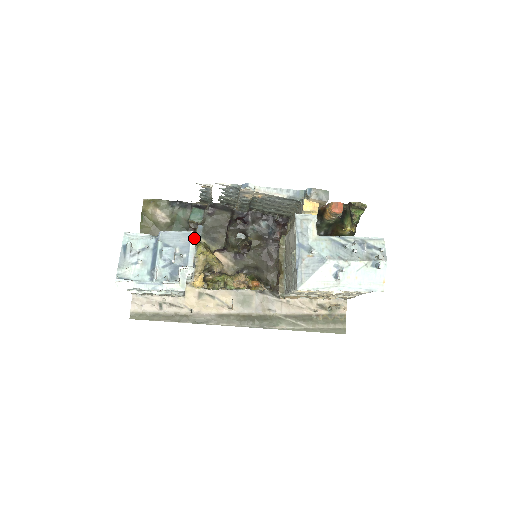
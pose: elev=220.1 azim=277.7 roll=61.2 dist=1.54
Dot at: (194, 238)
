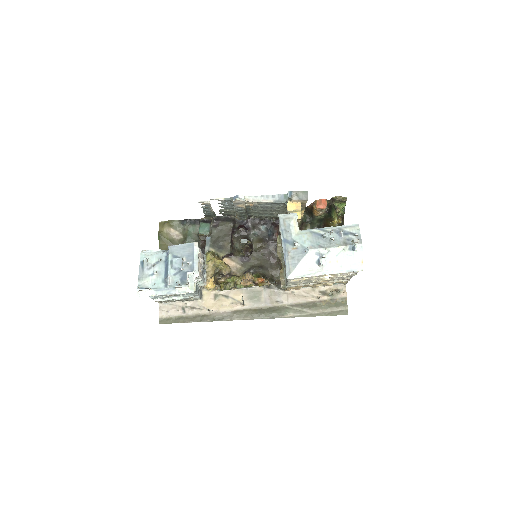
Dot at: (197, 247)
